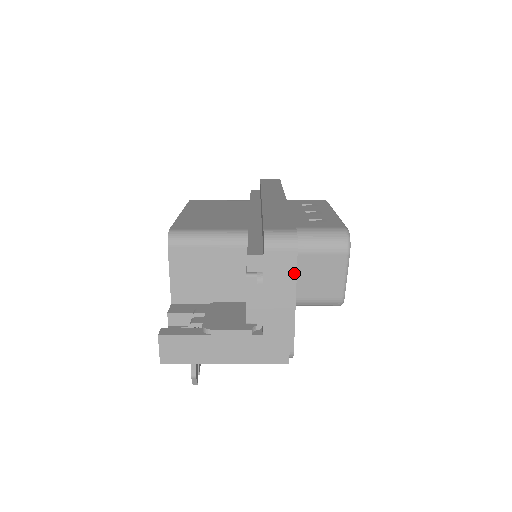
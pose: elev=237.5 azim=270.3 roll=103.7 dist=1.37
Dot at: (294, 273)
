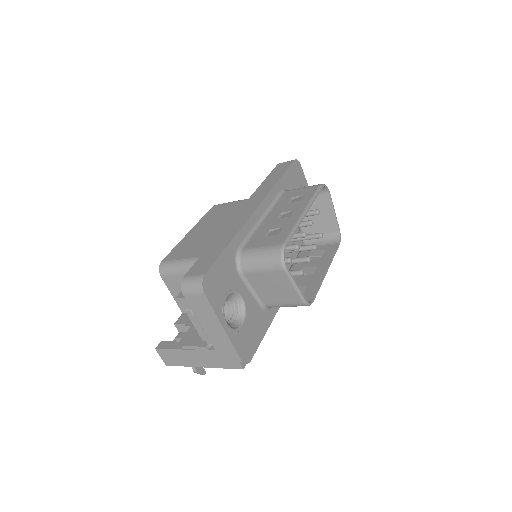
Dot at: (211, 309)
